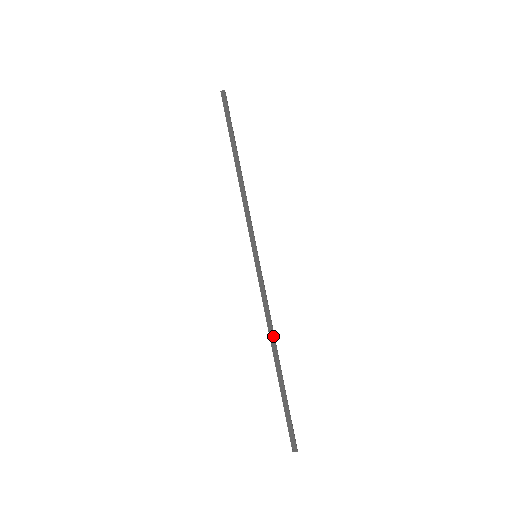
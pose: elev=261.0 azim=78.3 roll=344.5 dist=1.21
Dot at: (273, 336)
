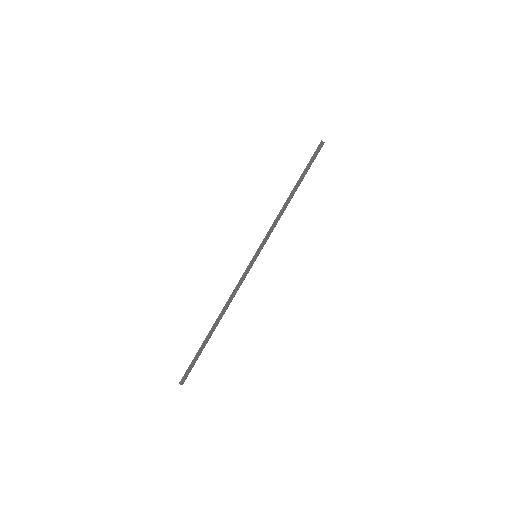
Dot at: (225, 310)
